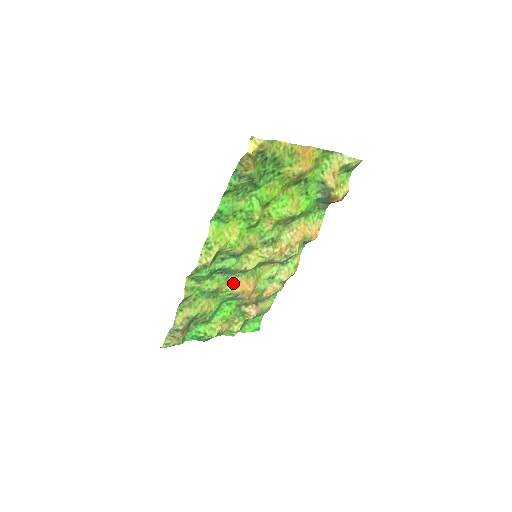
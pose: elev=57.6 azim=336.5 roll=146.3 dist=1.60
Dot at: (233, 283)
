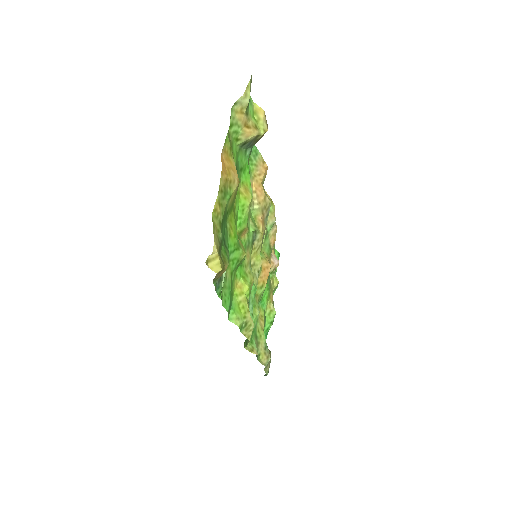
Dot at: (259, 287)
